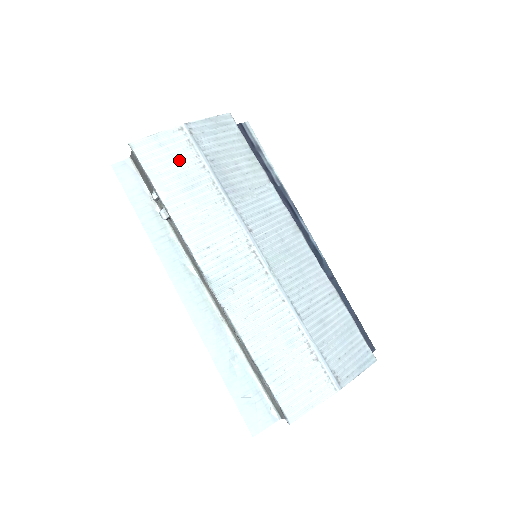
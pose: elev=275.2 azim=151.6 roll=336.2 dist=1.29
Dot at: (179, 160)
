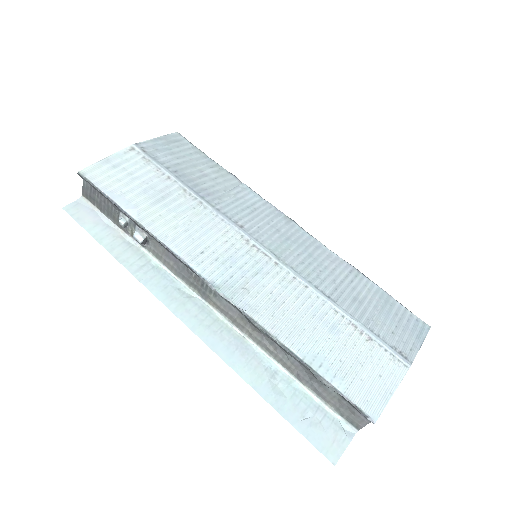
Dot at: (140, 177)
